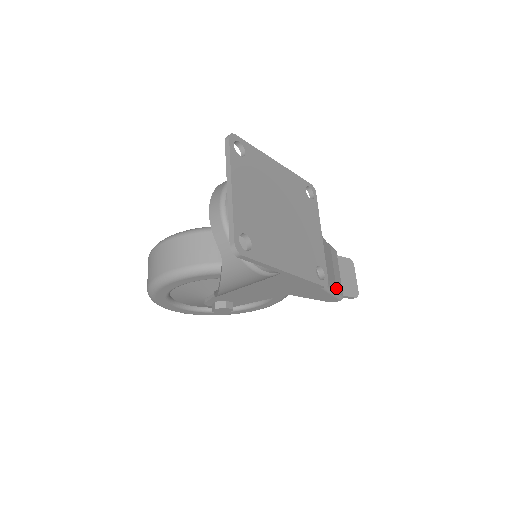
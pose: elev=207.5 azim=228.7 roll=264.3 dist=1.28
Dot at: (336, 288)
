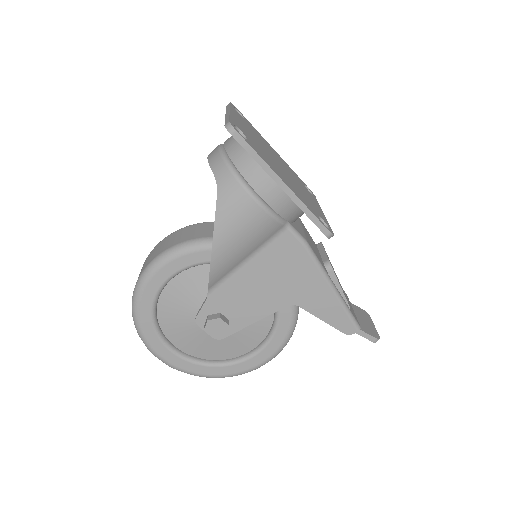
Dot at: (350, 309)
